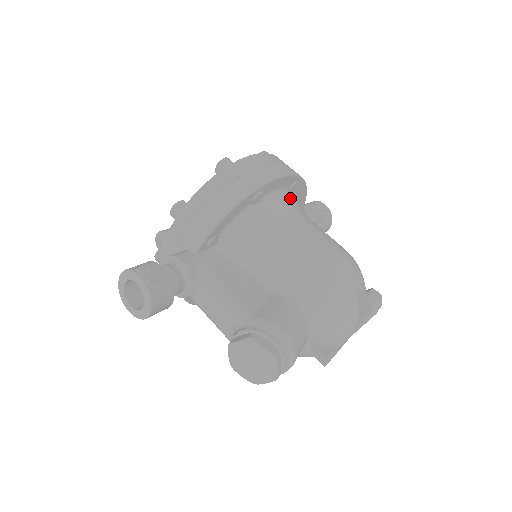
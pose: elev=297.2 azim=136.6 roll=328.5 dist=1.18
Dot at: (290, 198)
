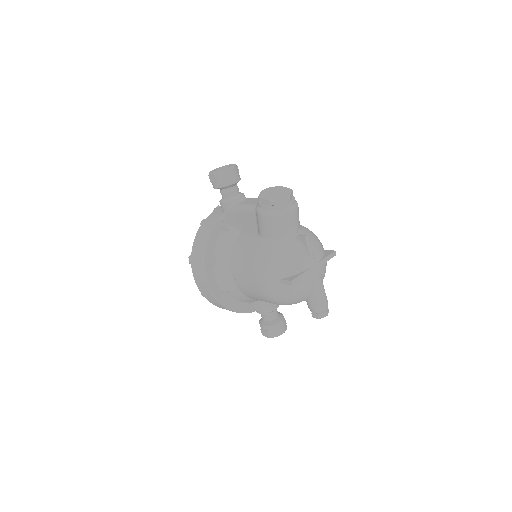
Dot at: occluded
